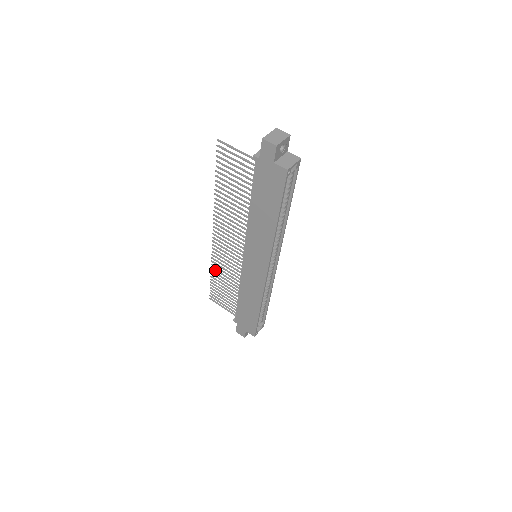
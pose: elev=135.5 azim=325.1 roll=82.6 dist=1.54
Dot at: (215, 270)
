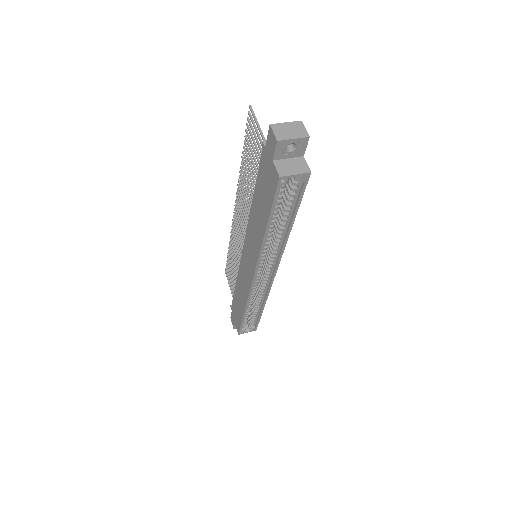
Dot at: (231, 246)
